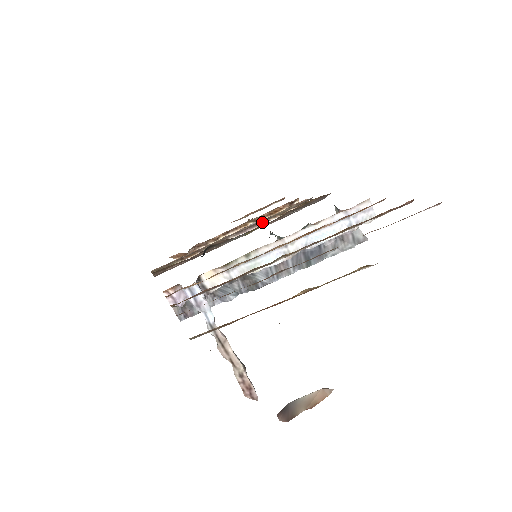
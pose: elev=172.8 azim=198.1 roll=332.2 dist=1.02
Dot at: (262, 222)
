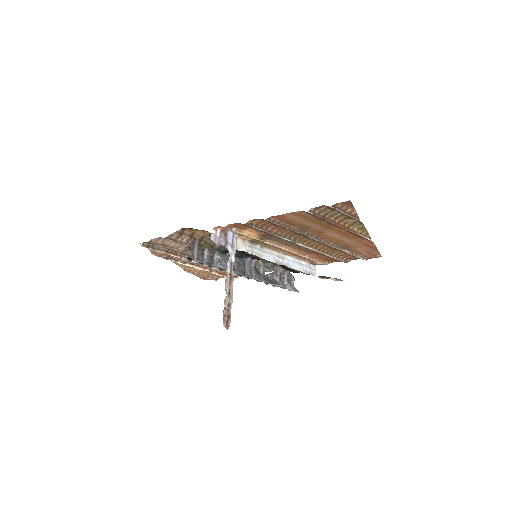
Dot at: occluded
